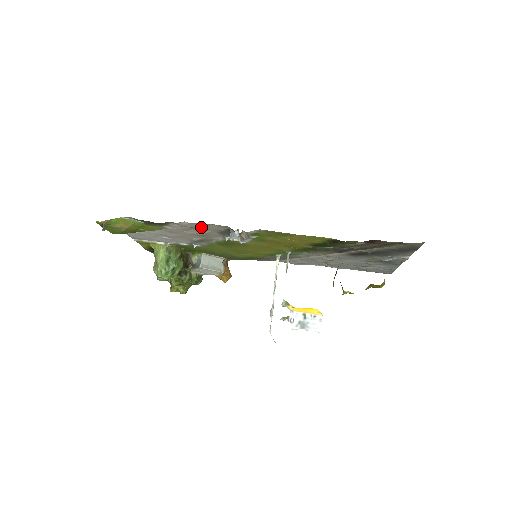
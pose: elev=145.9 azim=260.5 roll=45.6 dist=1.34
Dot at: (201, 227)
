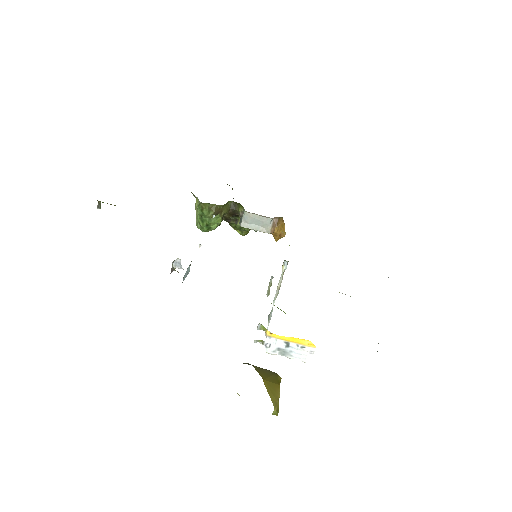
Dot at: occluded
